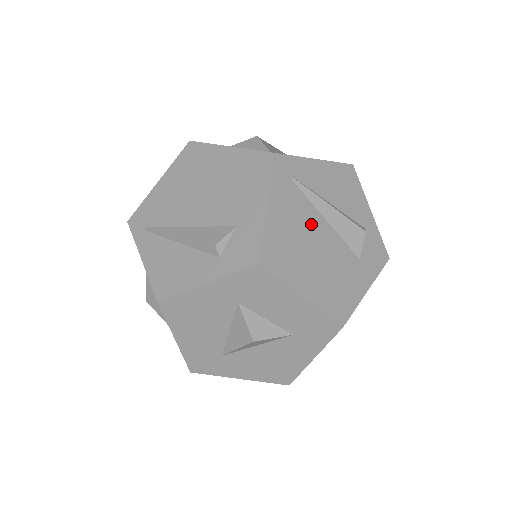
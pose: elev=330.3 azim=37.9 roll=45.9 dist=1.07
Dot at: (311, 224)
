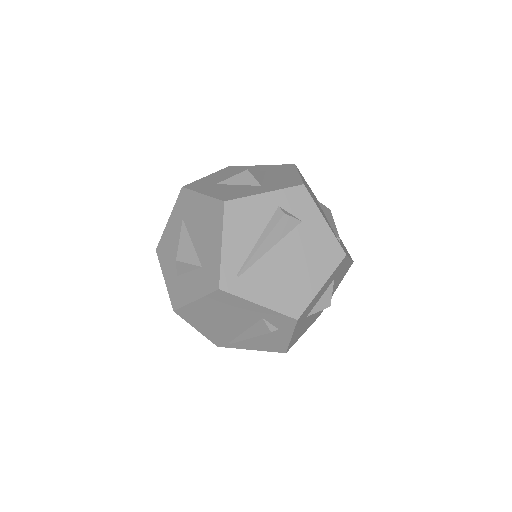
Dot at: (273, 265)
